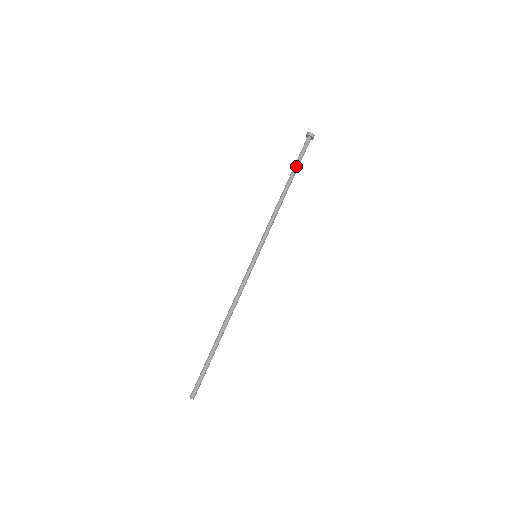
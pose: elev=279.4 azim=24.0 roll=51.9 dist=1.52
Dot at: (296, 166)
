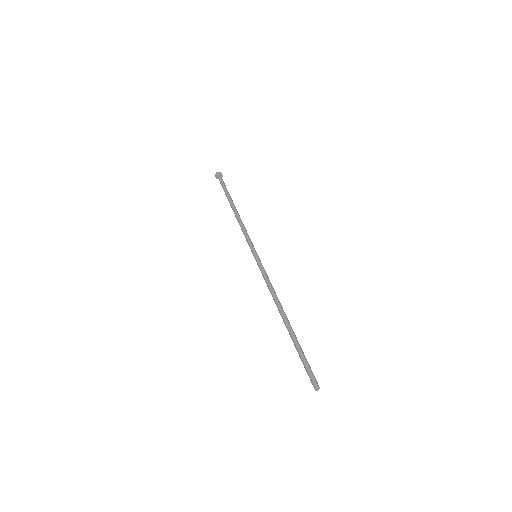
Dot at: (228, 193)
